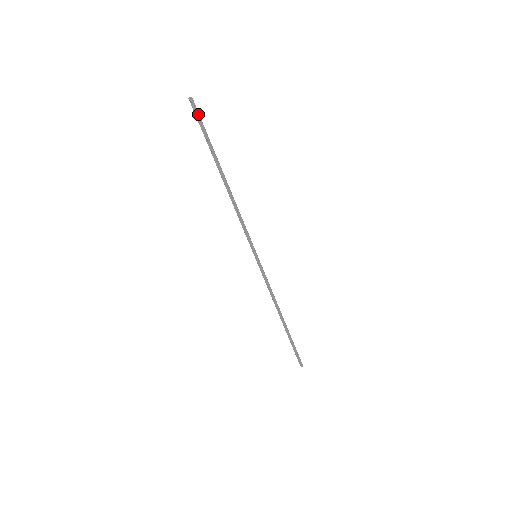
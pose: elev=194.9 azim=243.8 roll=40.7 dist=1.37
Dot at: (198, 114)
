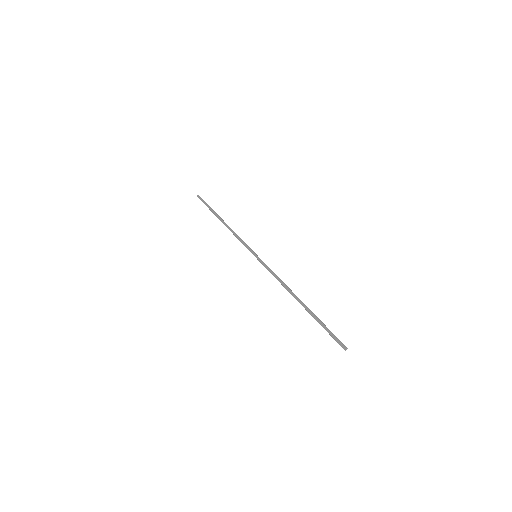
Dot at: (202, 199)
